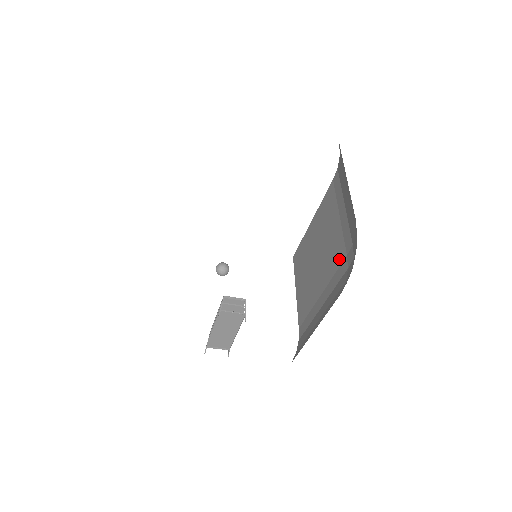
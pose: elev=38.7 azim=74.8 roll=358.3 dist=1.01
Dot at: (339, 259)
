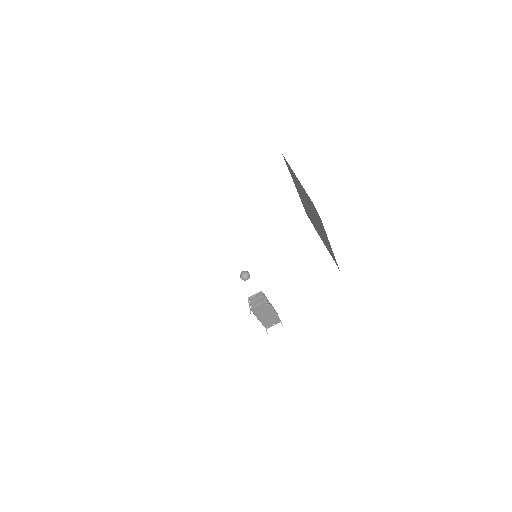
Dot at: (316, 213)
